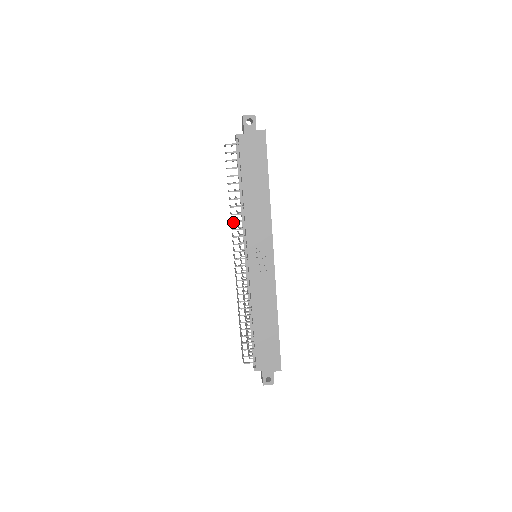
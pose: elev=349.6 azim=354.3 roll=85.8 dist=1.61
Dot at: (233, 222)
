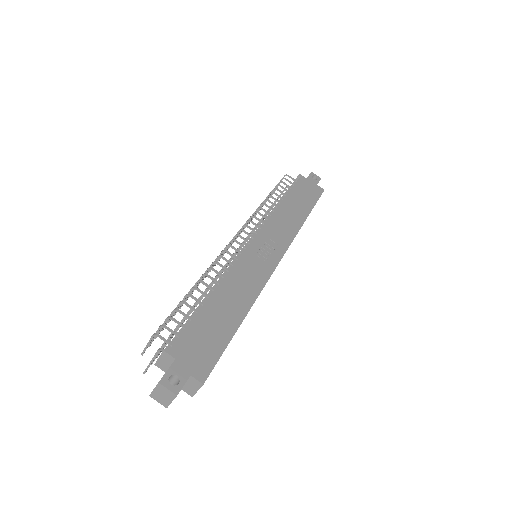
Dot at: (257, 211)
